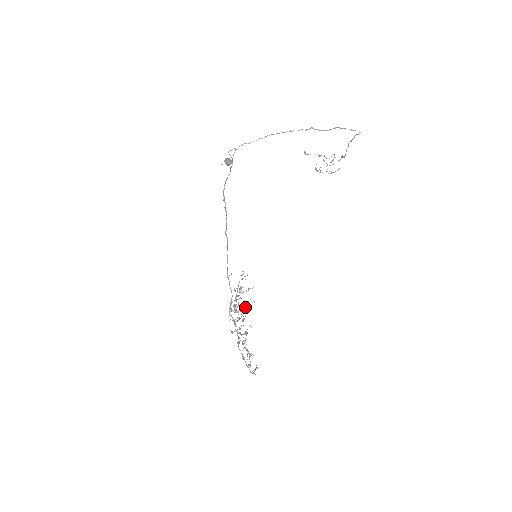
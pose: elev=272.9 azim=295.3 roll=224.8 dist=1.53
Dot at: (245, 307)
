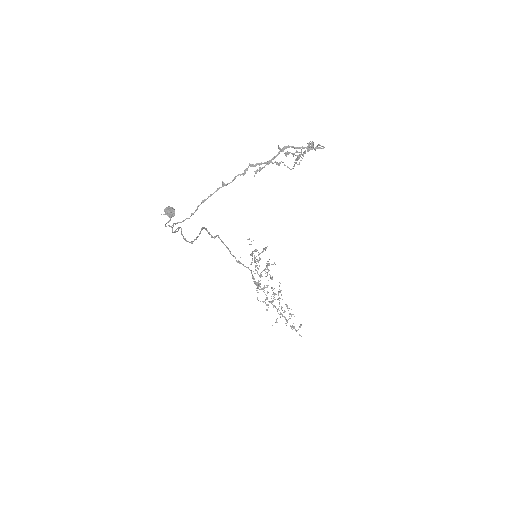
Dot at: occluded
